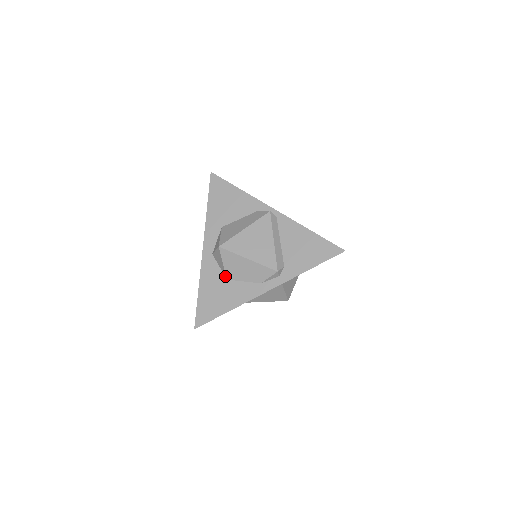
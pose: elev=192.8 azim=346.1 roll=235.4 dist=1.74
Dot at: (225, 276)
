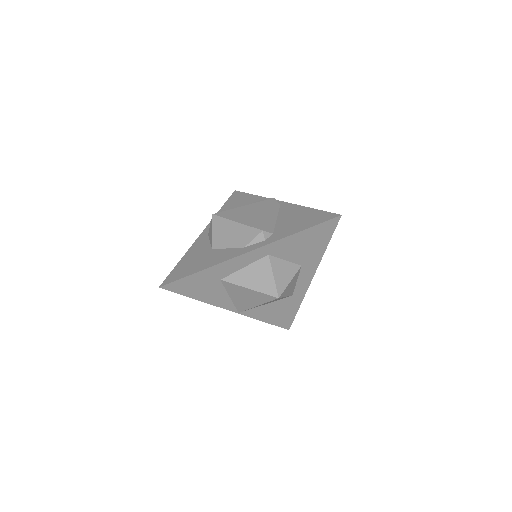
Dot at: (211, 246)
